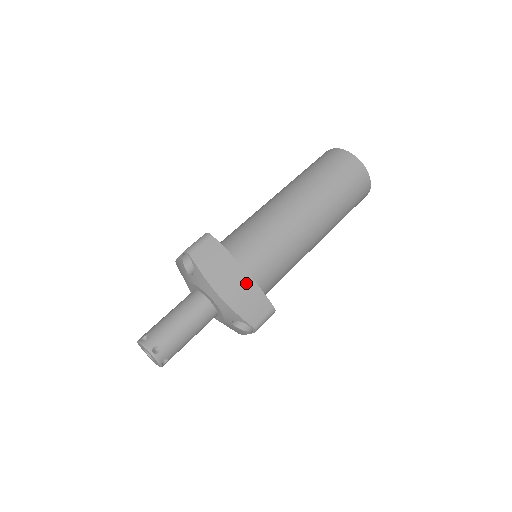
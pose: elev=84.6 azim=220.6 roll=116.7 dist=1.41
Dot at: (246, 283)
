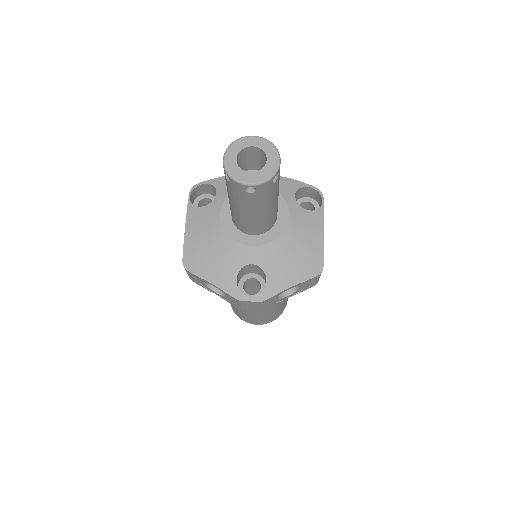
Dot at: occluded
